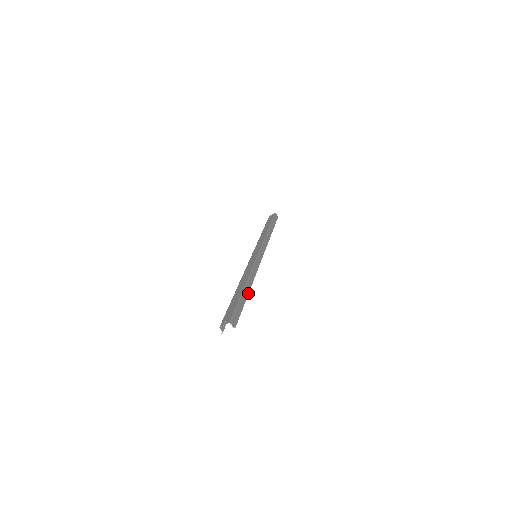
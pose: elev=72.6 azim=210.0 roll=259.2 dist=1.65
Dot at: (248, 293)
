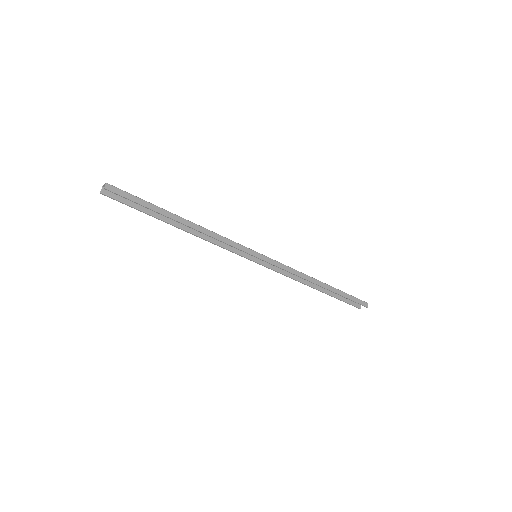
Dot at: (173, 218)
